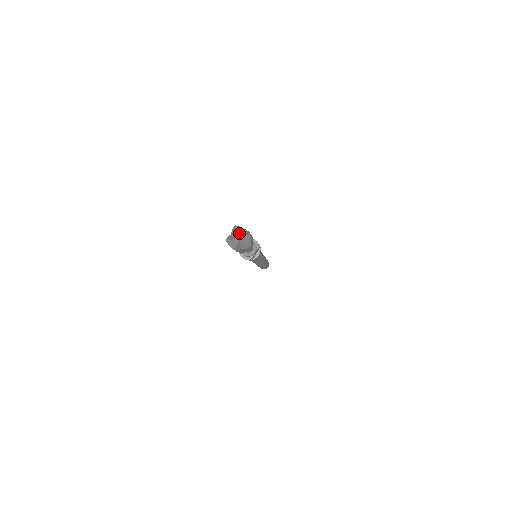
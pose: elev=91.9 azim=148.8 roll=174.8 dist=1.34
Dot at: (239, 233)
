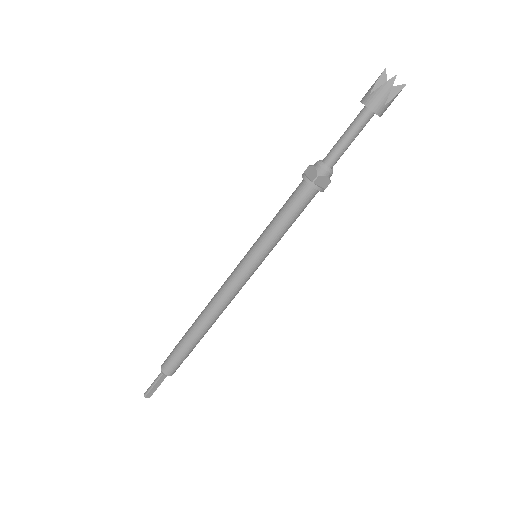
Dot at: (383, 83)
